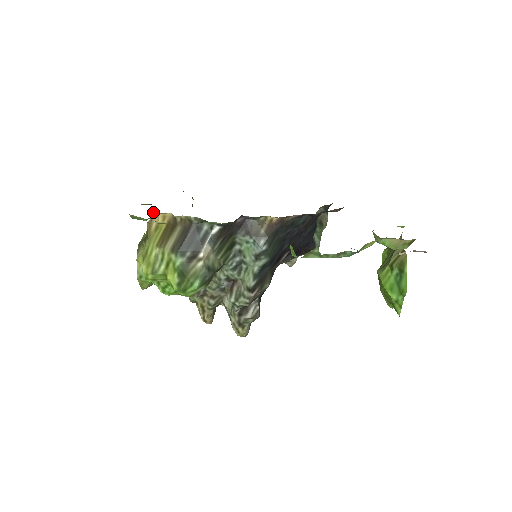
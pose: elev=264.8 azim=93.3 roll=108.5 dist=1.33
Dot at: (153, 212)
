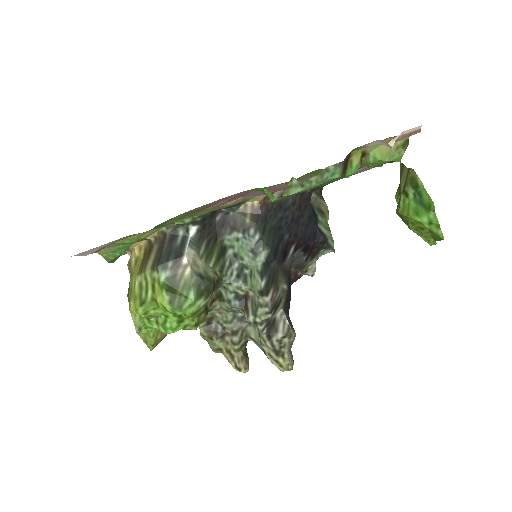
Dot at: (130, 251)
